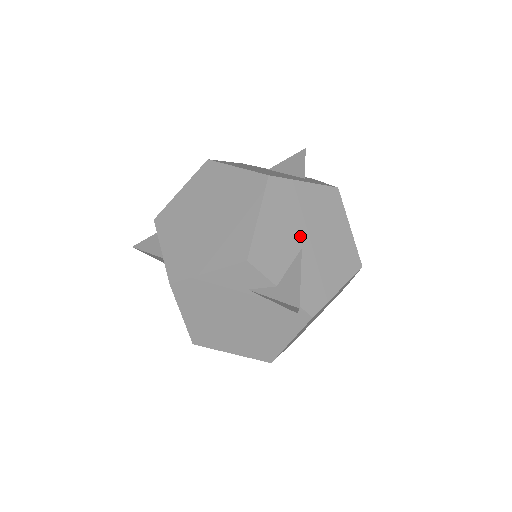
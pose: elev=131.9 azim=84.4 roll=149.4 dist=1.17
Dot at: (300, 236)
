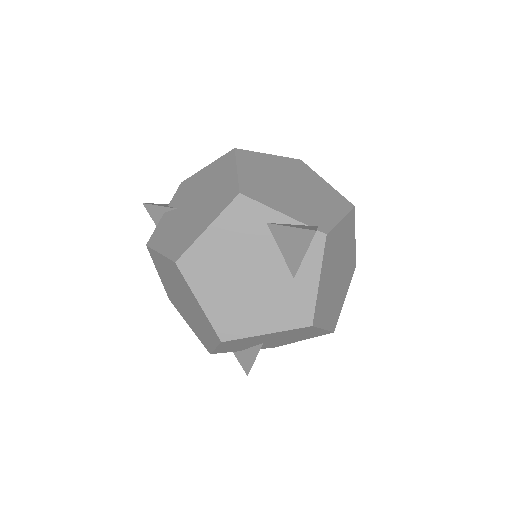
Dot at: (261, 342)
